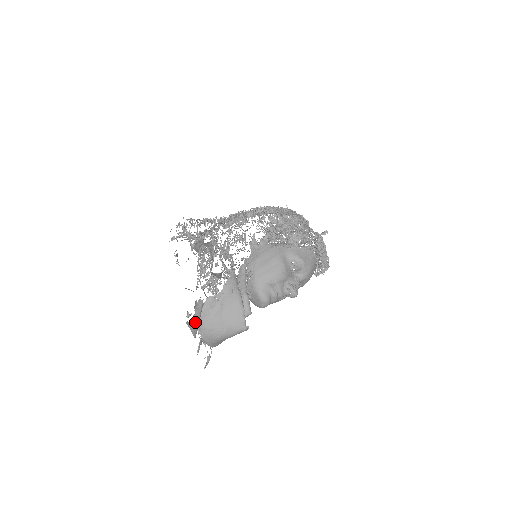
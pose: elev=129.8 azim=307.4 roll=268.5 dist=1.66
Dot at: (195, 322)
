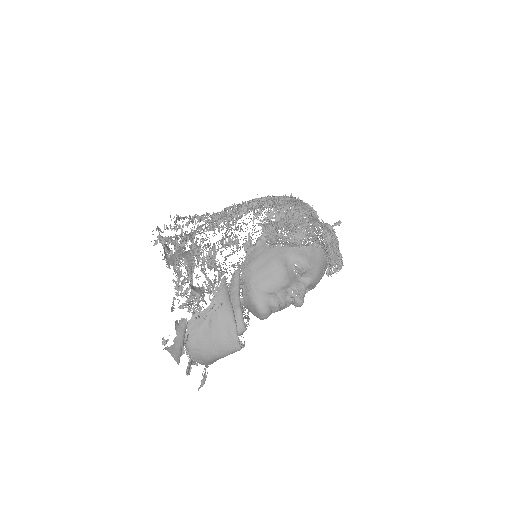
Dot at: (177, 345)
